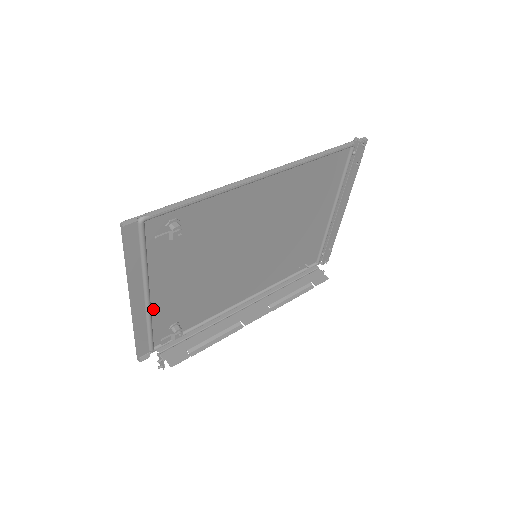
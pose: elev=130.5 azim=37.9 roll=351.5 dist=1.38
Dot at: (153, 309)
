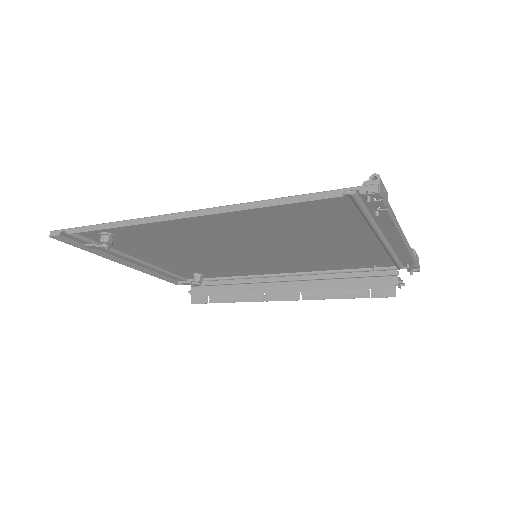
Dot at: (157, 265)
